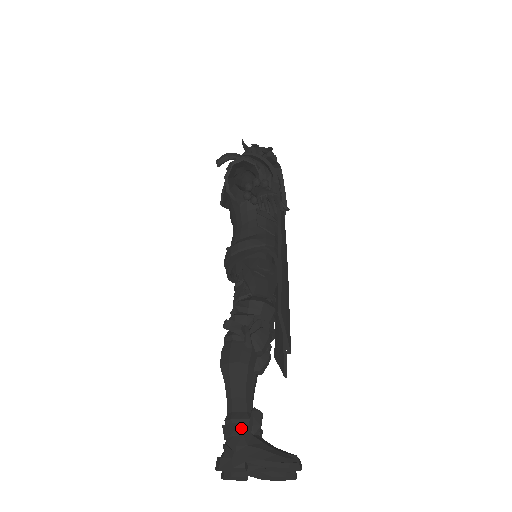
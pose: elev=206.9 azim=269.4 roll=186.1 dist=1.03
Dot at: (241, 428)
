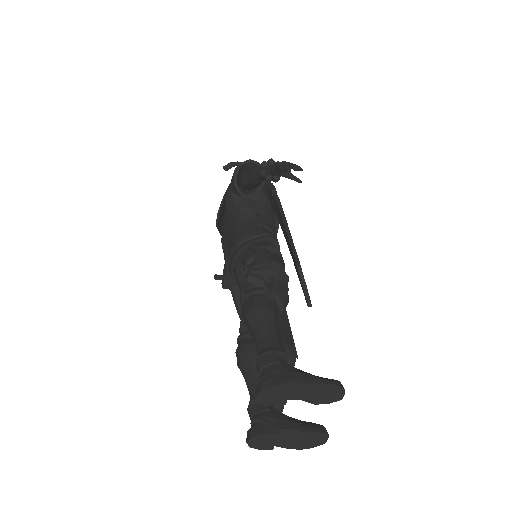
Dot at: (277, 358)
